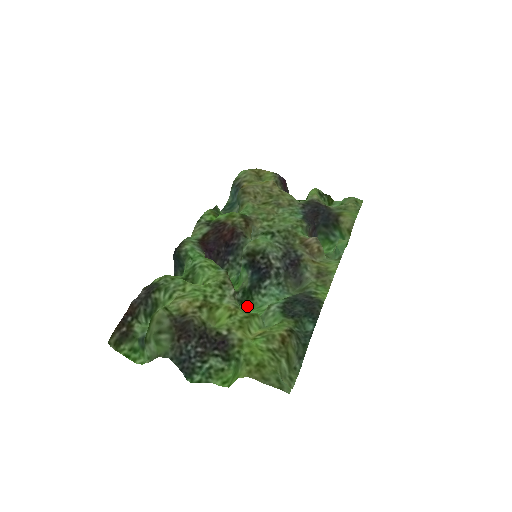
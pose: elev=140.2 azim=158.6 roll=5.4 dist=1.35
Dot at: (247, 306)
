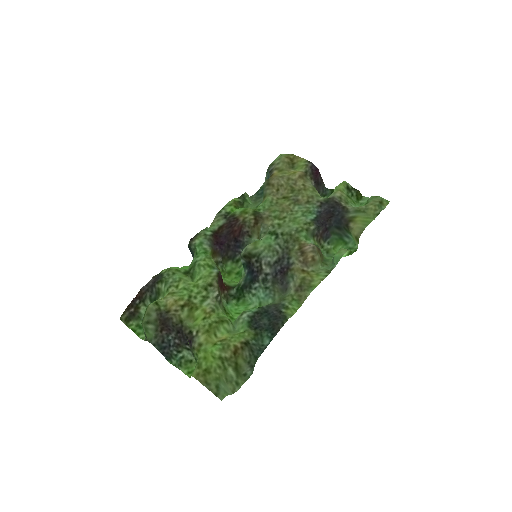
Dot at: (240, 301)
